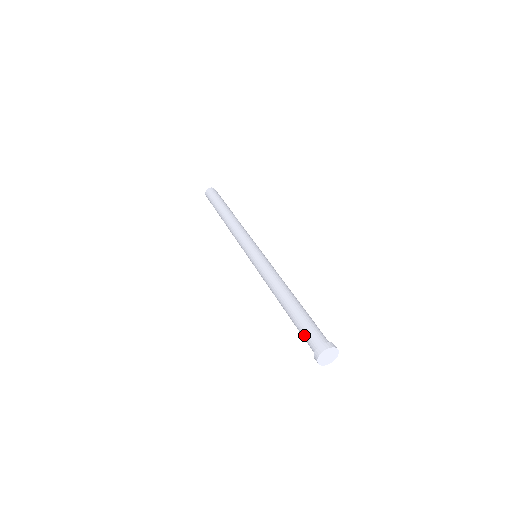
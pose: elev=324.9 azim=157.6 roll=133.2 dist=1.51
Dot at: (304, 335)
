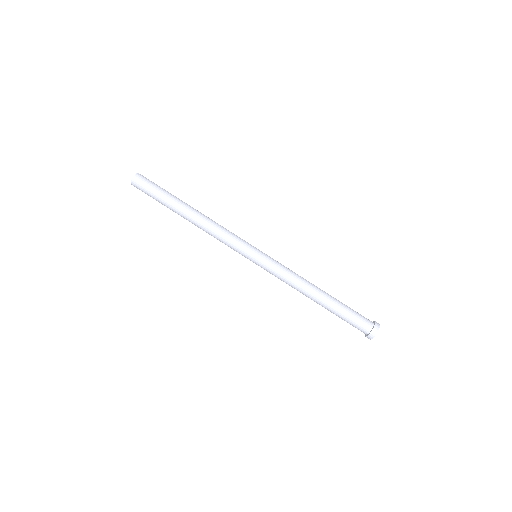
Dot at: occluded
